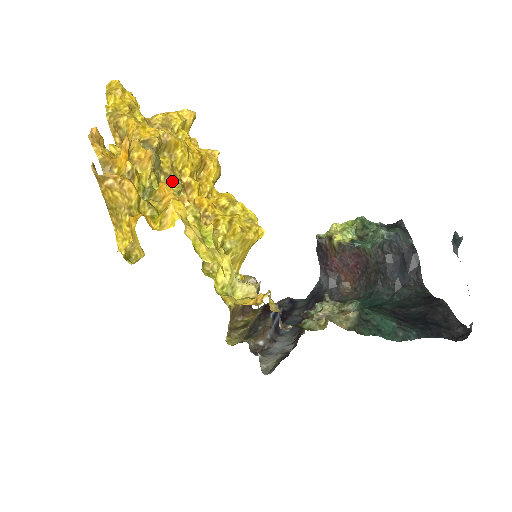
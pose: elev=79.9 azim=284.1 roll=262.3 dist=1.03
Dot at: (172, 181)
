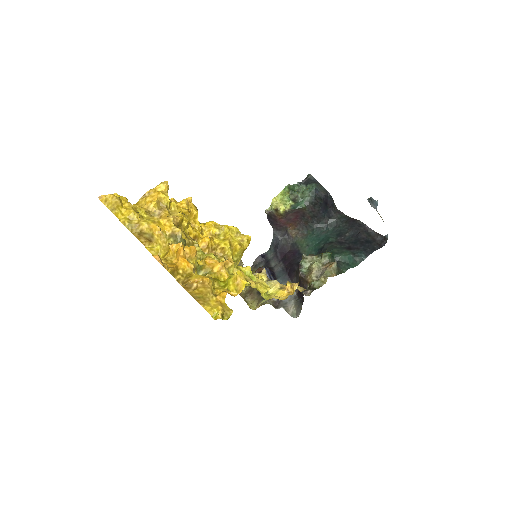
Dot at: (192, 245)
